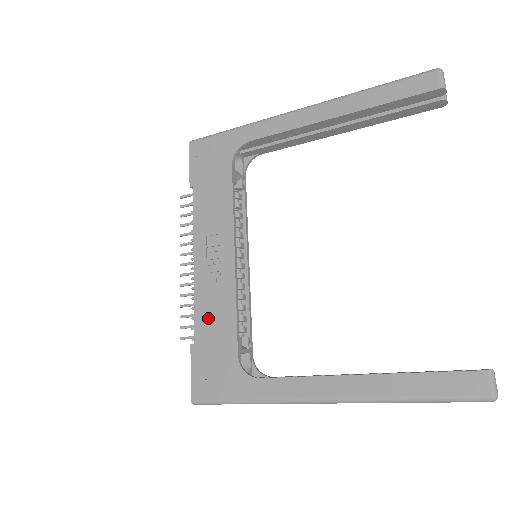
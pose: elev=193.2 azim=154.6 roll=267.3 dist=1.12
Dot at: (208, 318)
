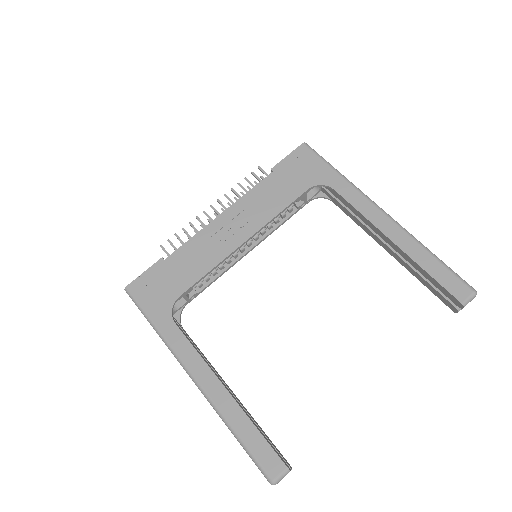
Dot at: (189, 256)
